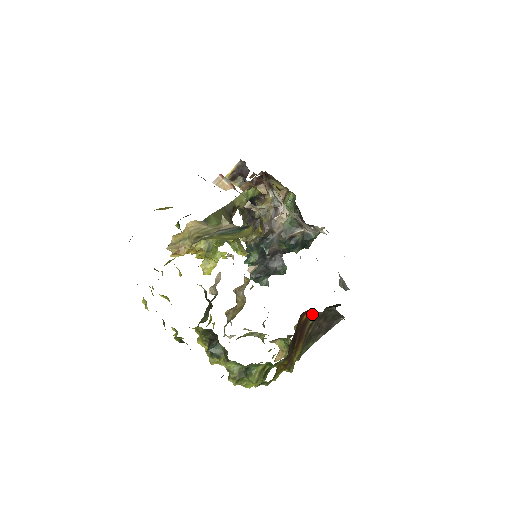
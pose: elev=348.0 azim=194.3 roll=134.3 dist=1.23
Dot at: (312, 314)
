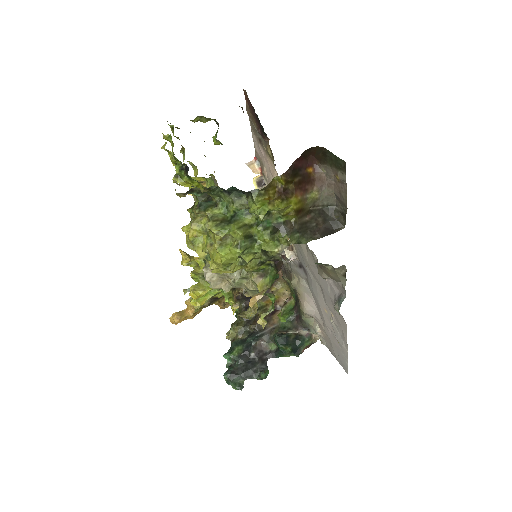
Dot at: (316, 175)
